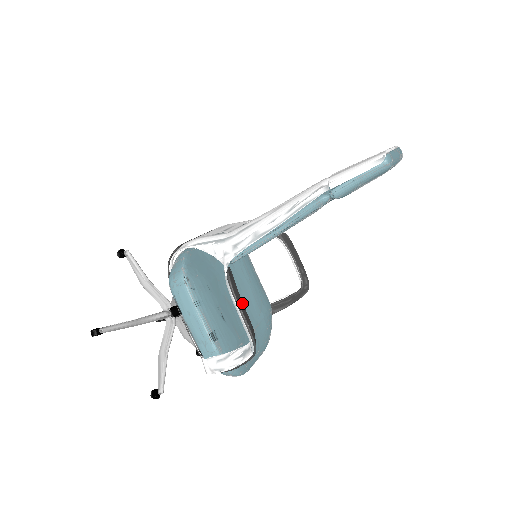
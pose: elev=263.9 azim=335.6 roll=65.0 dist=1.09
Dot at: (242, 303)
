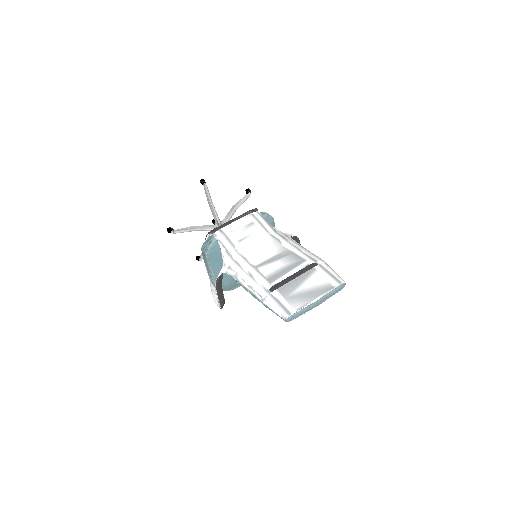
Dot at: (222, 291)
